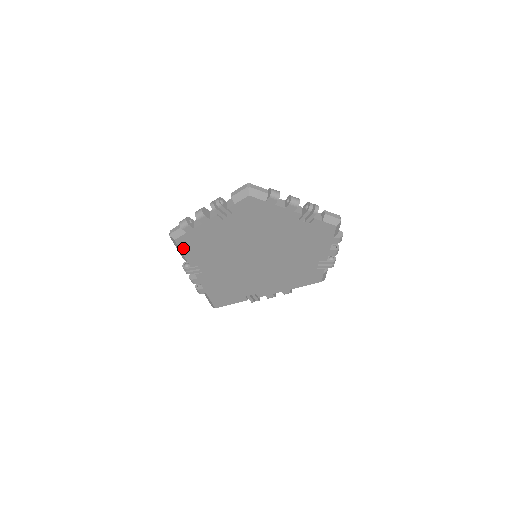
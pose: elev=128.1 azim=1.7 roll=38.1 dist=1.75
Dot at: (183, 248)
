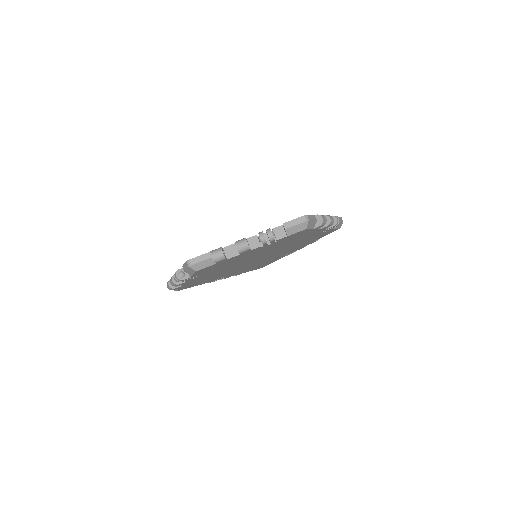
Dot at: (189, 287)
